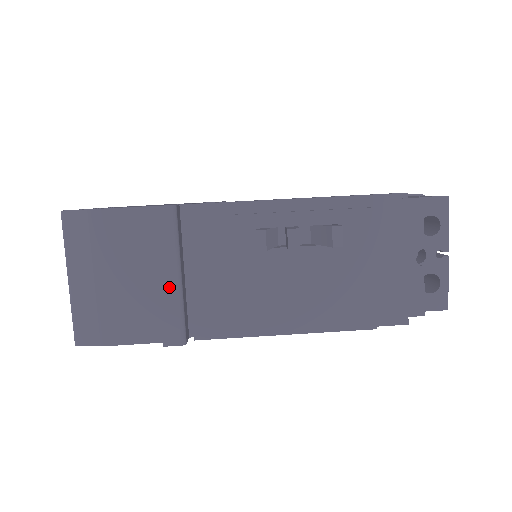
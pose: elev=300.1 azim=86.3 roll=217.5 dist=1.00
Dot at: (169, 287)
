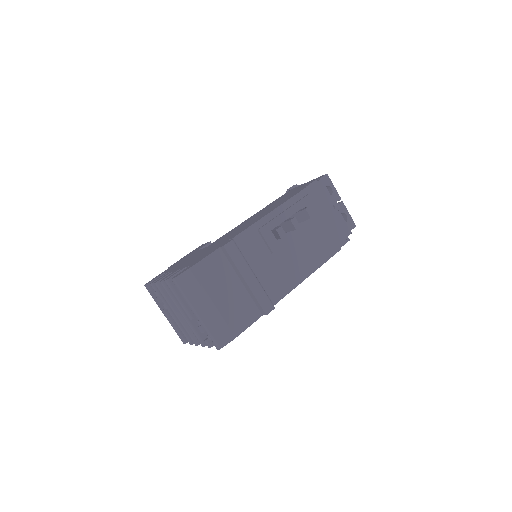
Dot at: (253, 283)
